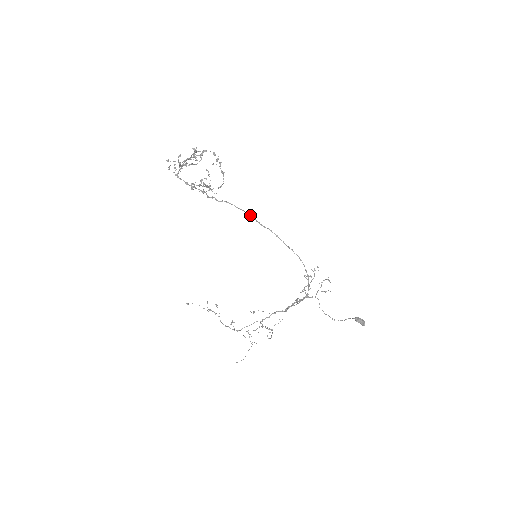
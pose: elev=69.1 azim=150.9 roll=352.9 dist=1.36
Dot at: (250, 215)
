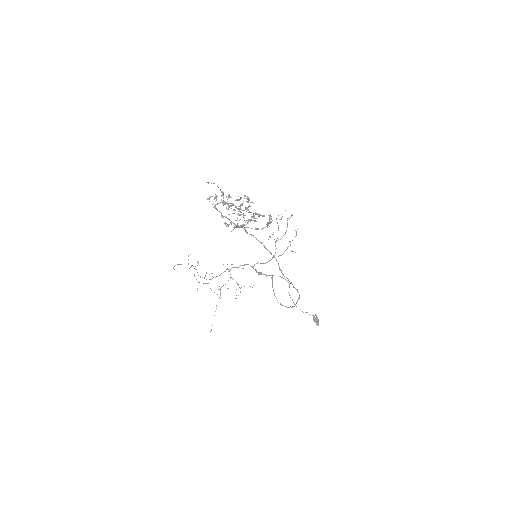
Dot at: (274, 257)
